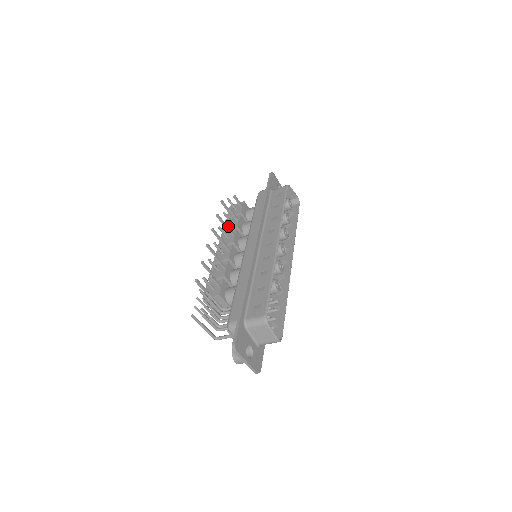
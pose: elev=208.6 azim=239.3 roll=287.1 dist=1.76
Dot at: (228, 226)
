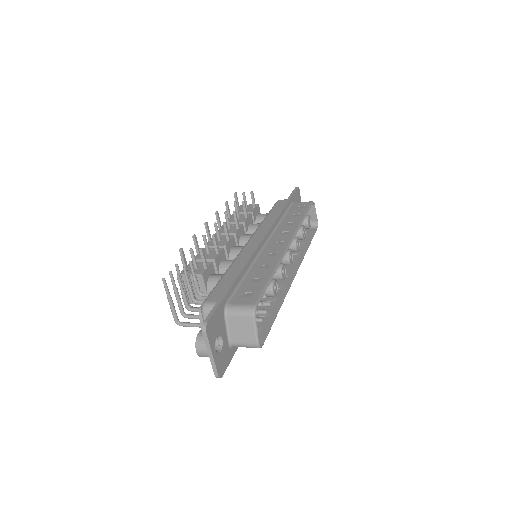
Dot at: (236, 214)
